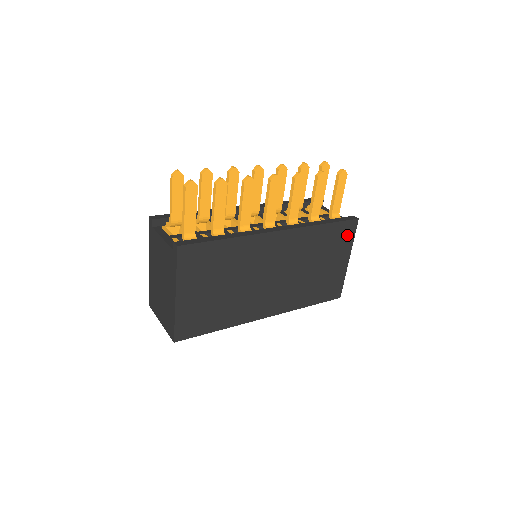
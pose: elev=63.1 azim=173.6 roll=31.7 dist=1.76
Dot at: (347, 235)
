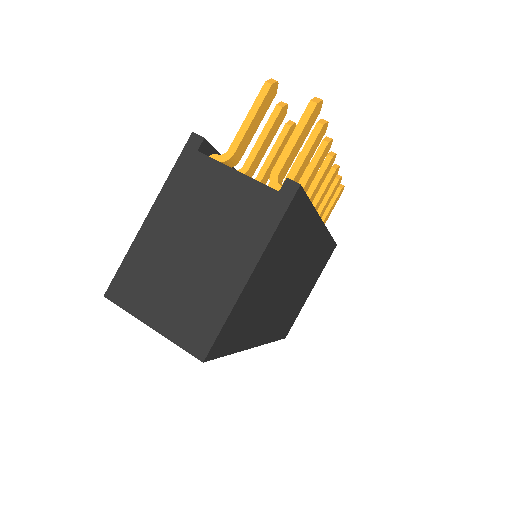
Dot at: (326, 260)
